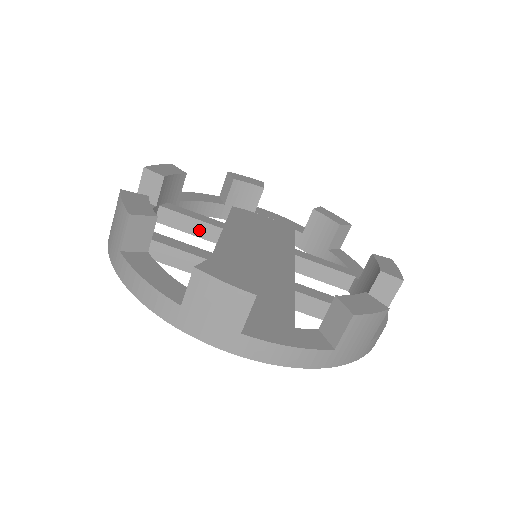
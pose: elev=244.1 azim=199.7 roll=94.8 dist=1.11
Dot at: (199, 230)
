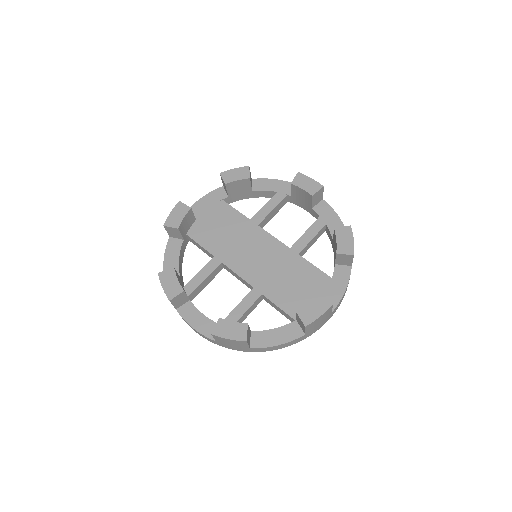
Dot at: (212, 277)
